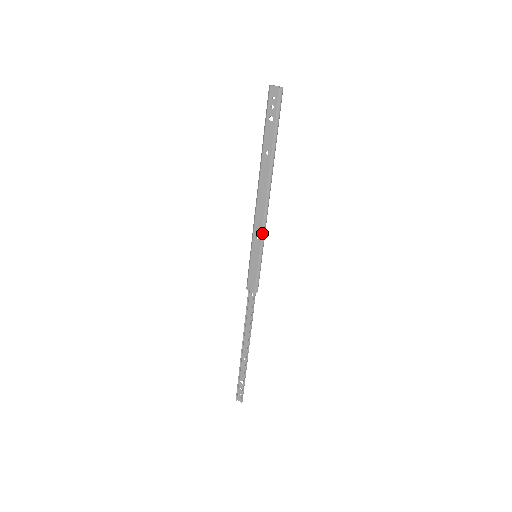
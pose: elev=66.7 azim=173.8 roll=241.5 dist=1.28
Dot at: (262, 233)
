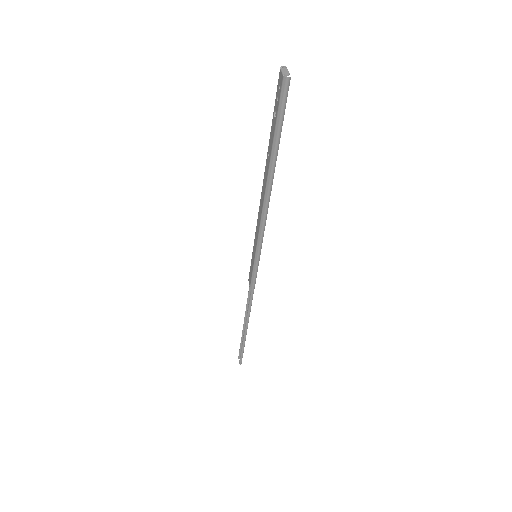
Dot at: (258, 238)
